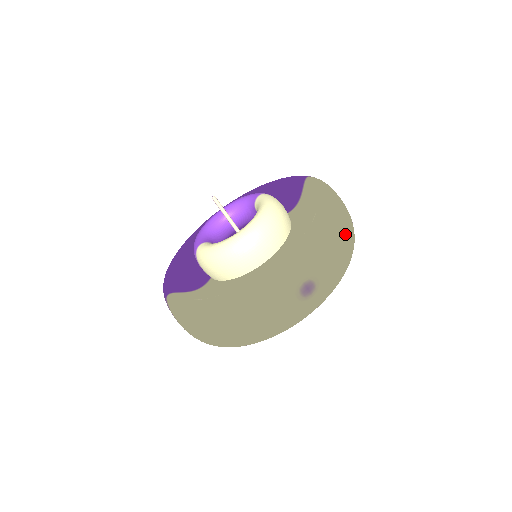
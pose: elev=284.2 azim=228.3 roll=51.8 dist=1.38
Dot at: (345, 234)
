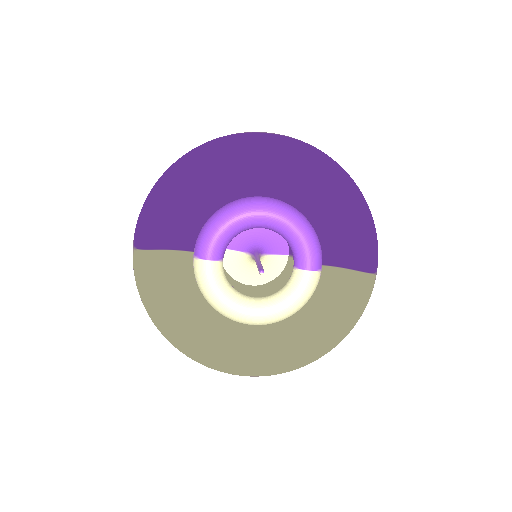
Dot at: occluded
